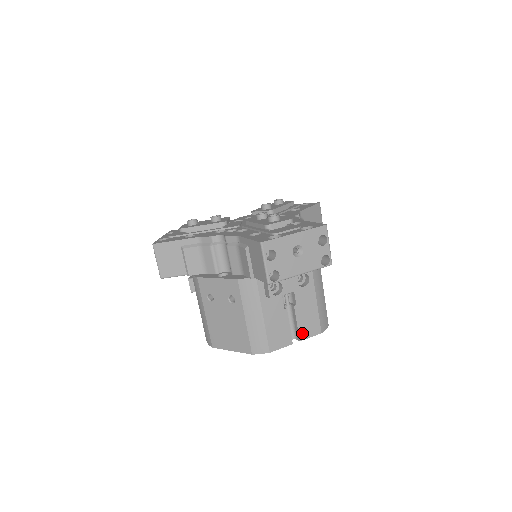
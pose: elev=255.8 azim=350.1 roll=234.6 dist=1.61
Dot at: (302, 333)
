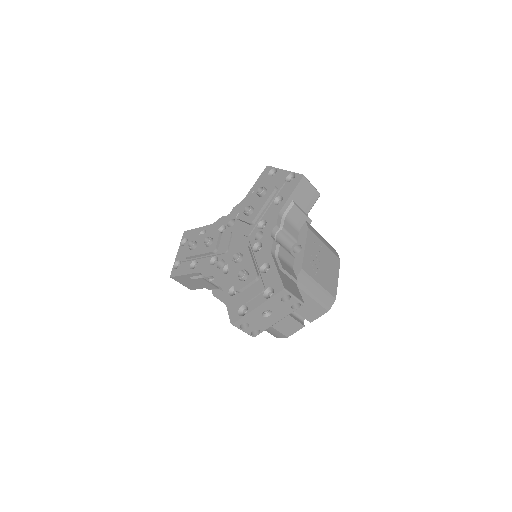
Dot at: (310, 319)
